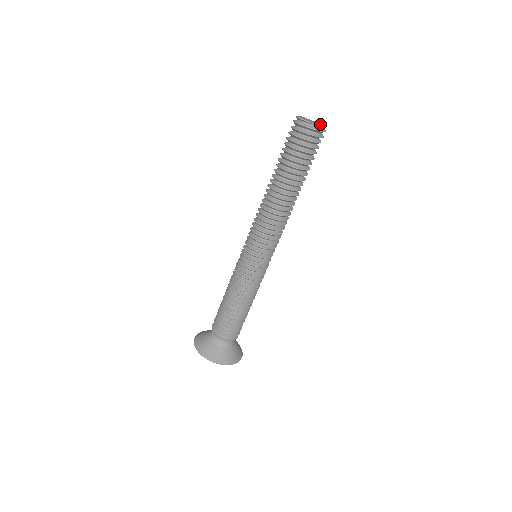
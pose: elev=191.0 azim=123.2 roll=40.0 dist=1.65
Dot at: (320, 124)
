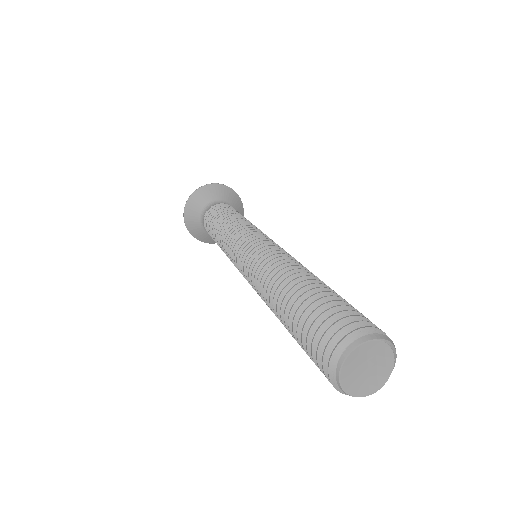
Dot at: (392, 358)
